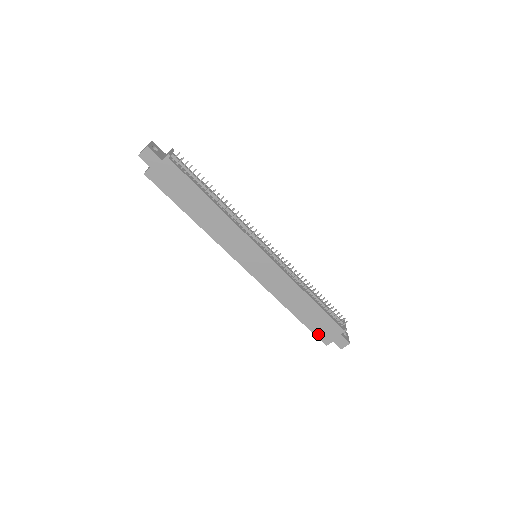
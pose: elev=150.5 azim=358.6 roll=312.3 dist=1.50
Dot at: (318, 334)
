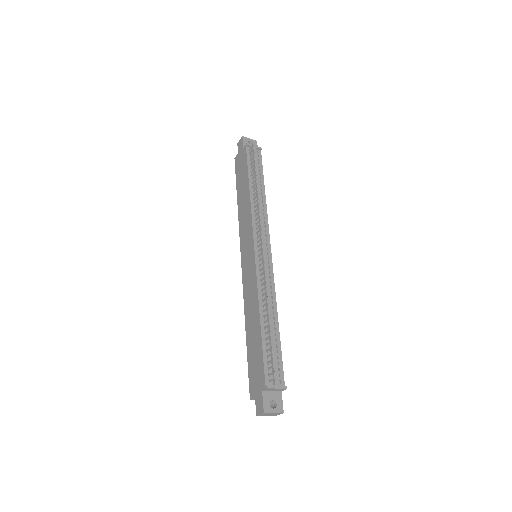
Dot at: (251, 376)
